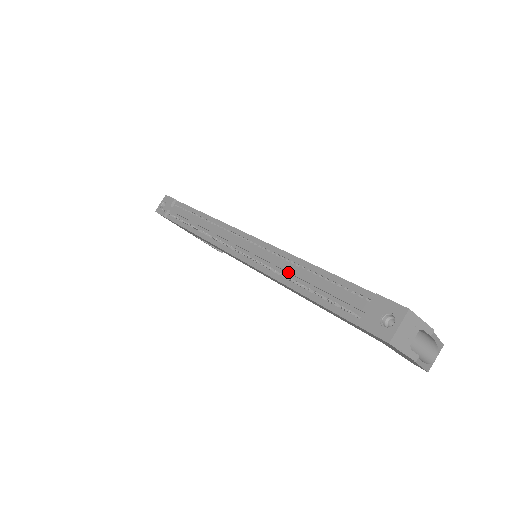
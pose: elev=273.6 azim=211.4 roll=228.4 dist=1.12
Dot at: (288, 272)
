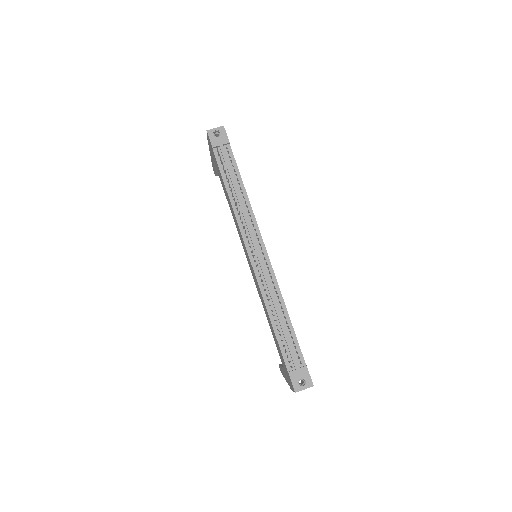
Dot at: (275, 308)
